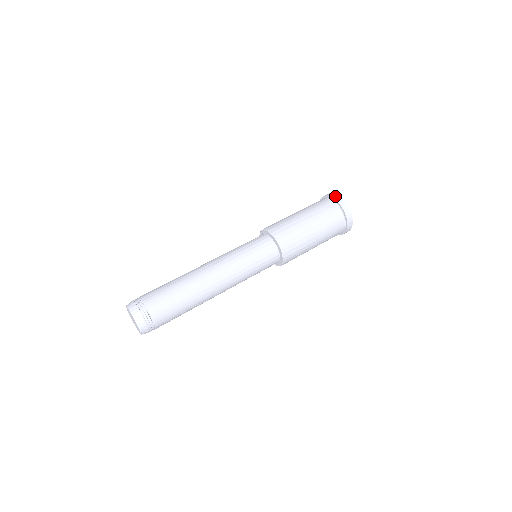
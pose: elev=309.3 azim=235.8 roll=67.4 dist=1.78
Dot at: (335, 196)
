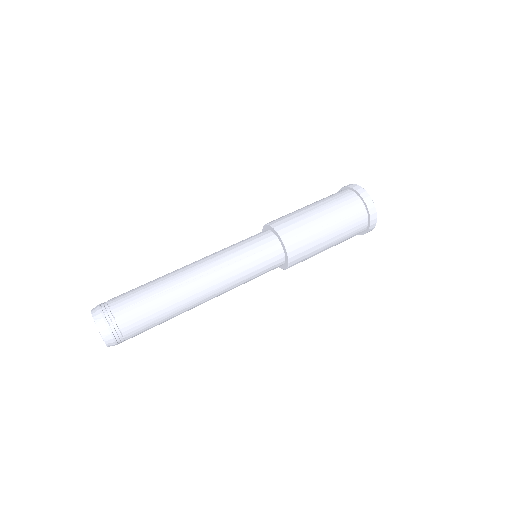
Dot at: (367, 198)
